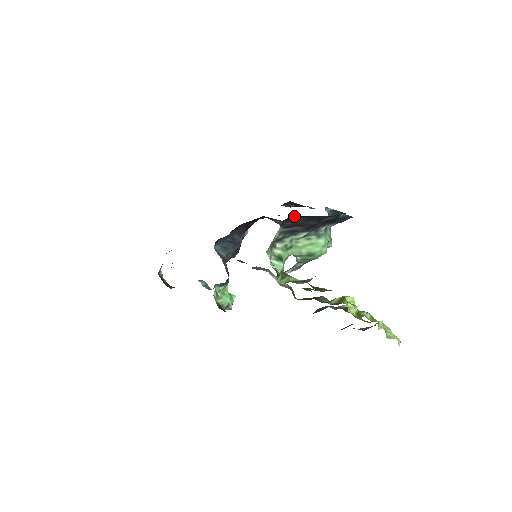
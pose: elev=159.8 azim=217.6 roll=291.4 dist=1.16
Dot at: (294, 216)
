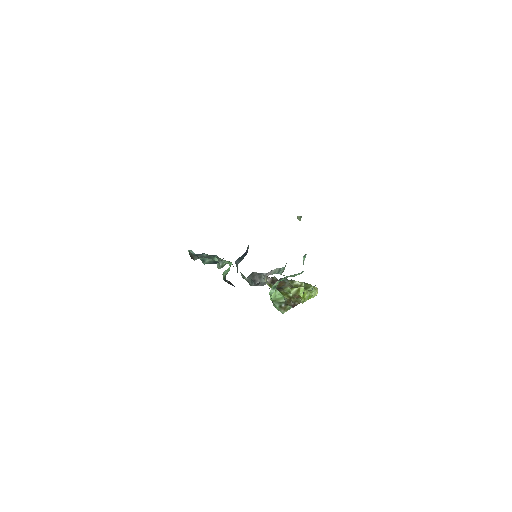
Dot at: occluded
